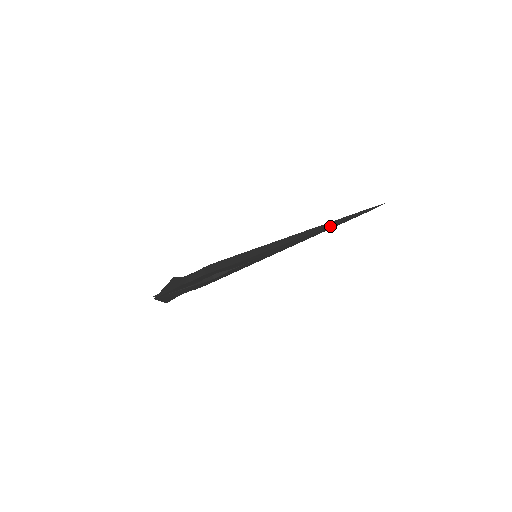
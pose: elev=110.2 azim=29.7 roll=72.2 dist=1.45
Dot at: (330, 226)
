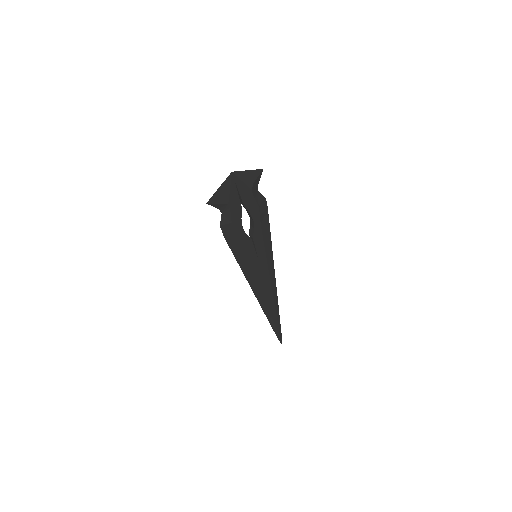
Dot at: (274, 306)
